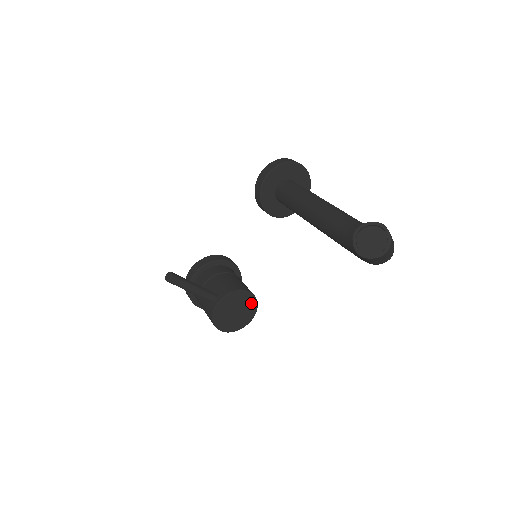
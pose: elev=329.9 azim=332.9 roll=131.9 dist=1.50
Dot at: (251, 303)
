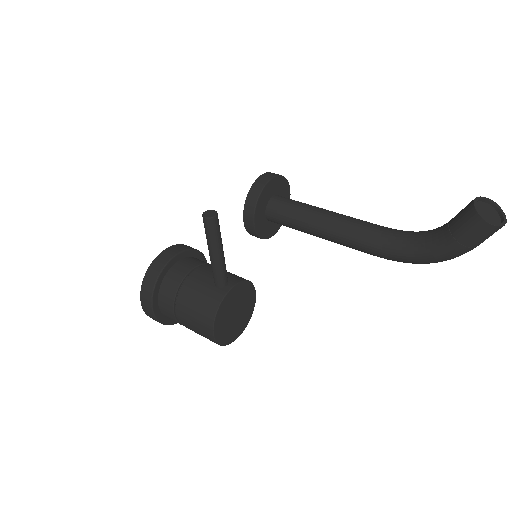
Dot at: (249, 309)
